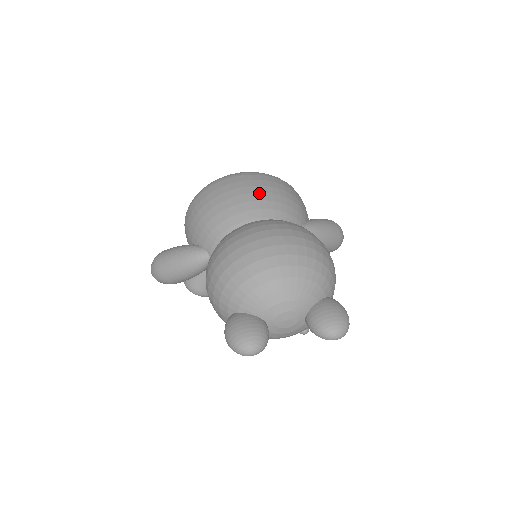
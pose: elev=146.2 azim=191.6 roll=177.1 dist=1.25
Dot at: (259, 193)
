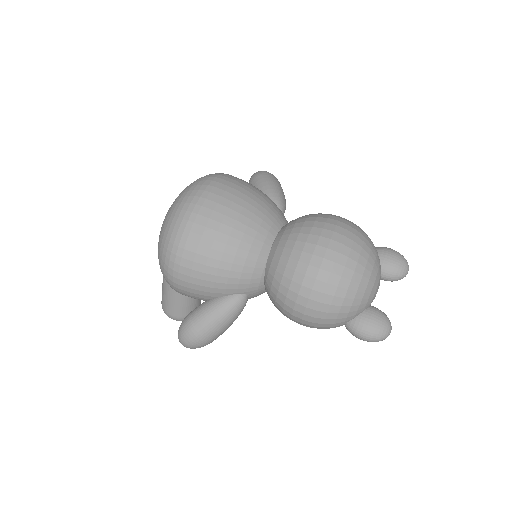
Dot at: (242, 213)
